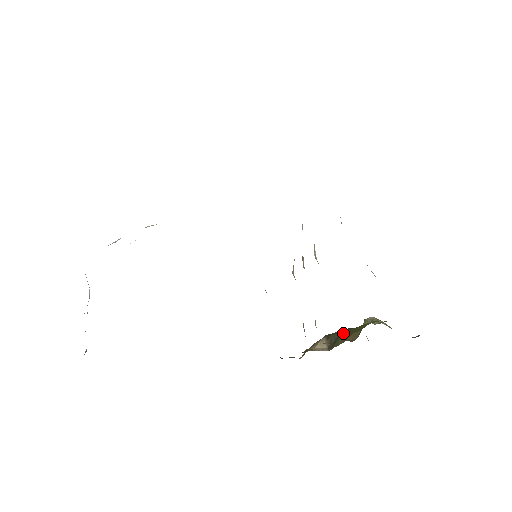
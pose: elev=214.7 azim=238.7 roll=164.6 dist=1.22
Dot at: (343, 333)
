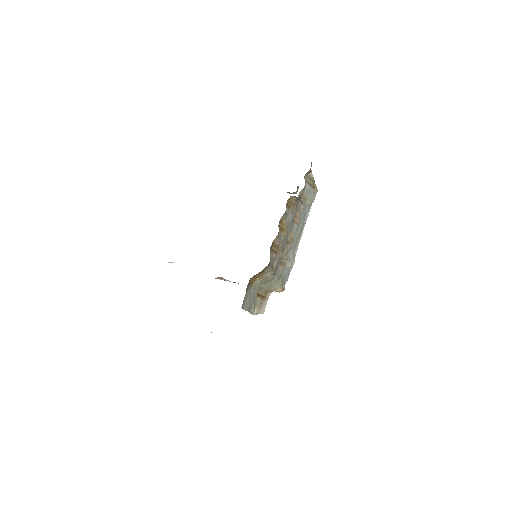
Dot at: occluded
